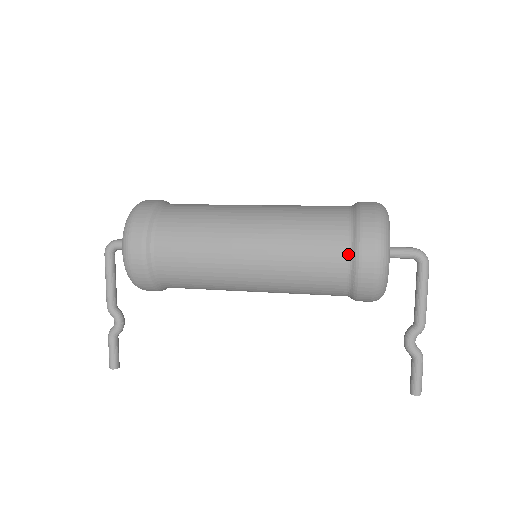
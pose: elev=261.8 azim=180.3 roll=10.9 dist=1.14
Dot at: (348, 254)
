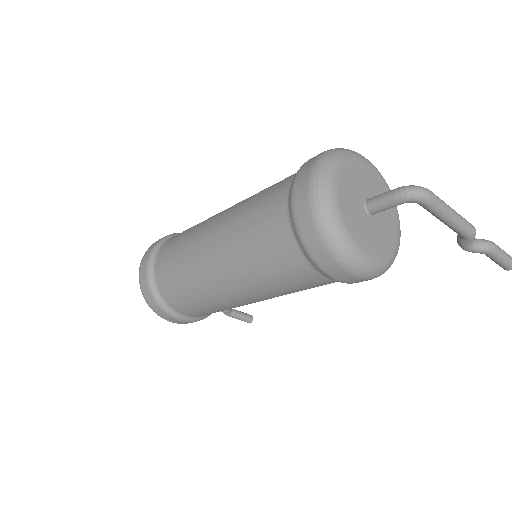
Dot at: (323, 276)
